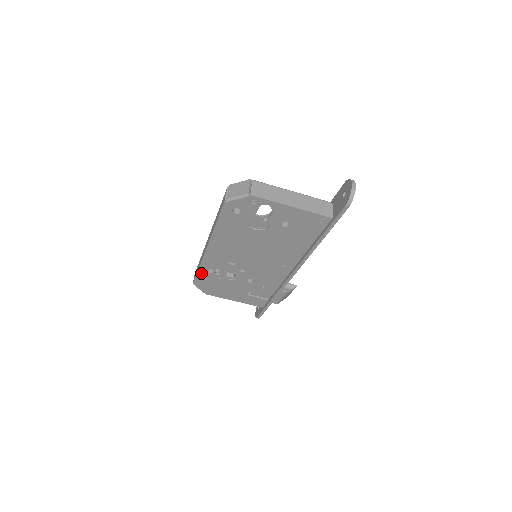
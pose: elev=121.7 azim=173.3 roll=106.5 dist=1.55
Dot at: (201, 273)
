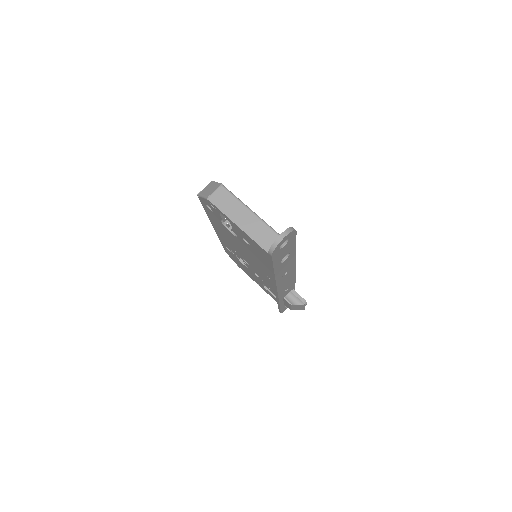
Dot at: (224, 246)
